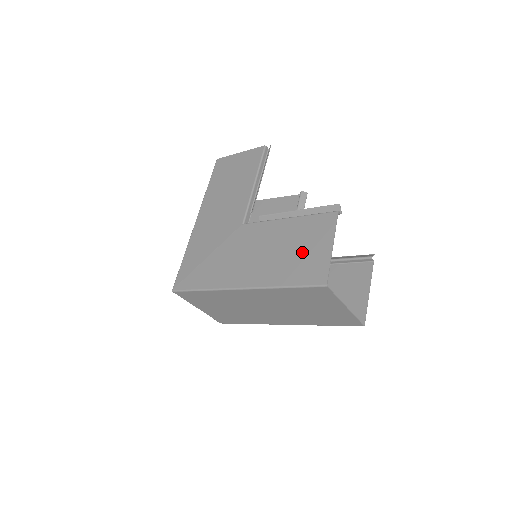
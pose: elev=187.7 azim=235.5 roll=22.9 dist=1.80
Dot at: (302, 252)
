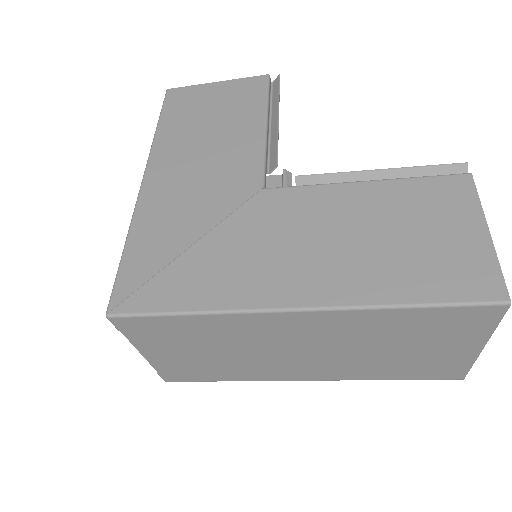
Dot at: (424, 239)
